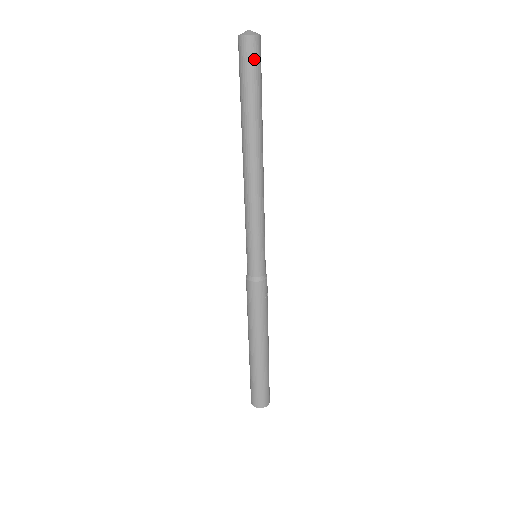
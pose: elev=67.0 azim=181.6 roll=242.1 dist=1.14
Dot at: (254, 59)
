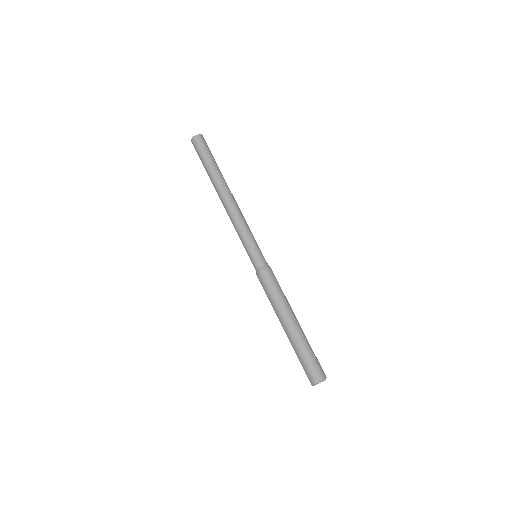
Dot at: (201, 146)
